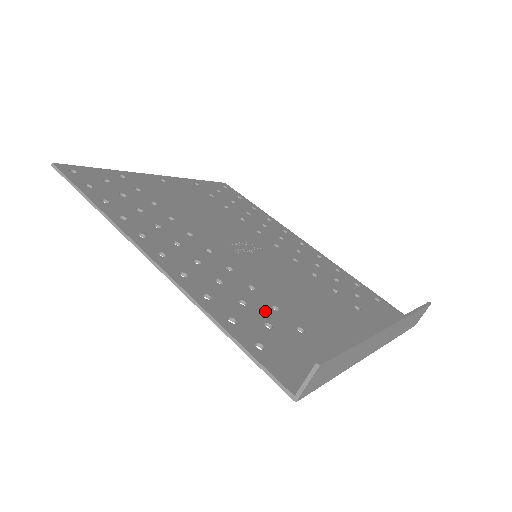
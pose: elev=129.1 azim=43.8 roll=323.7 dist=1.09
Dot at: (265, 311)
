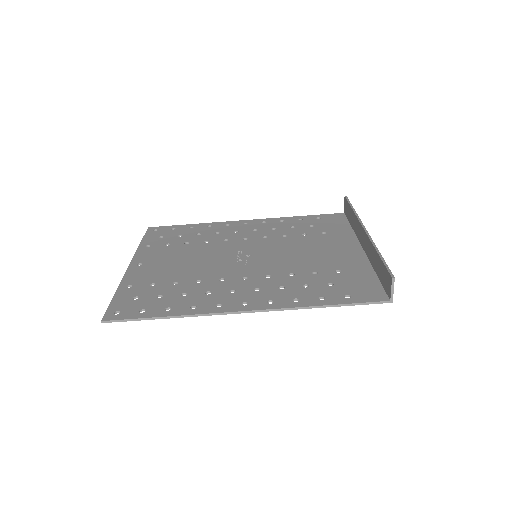
Dot at: (317, 279)
